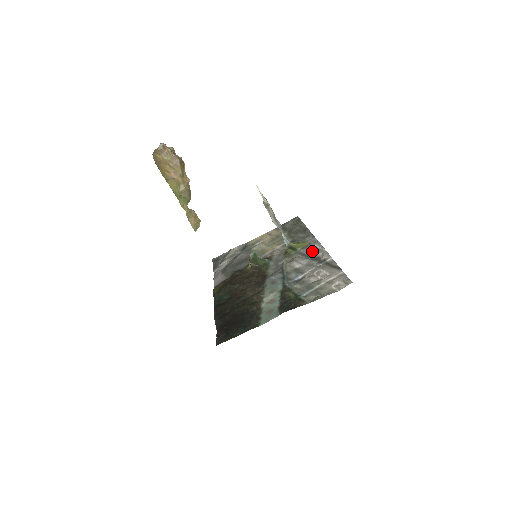
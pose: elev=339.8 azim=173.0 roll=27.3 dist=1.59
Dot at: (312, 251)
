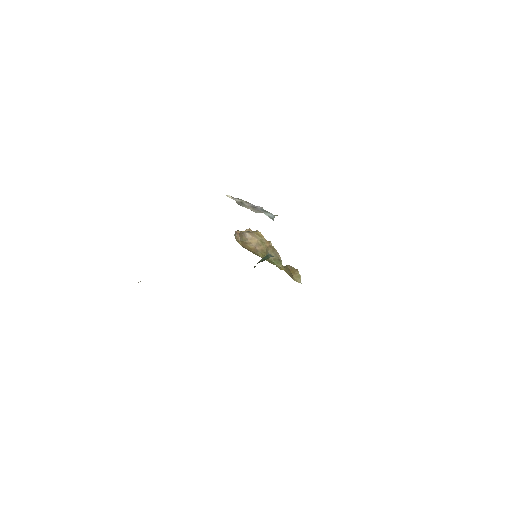
Dot at: occluded
